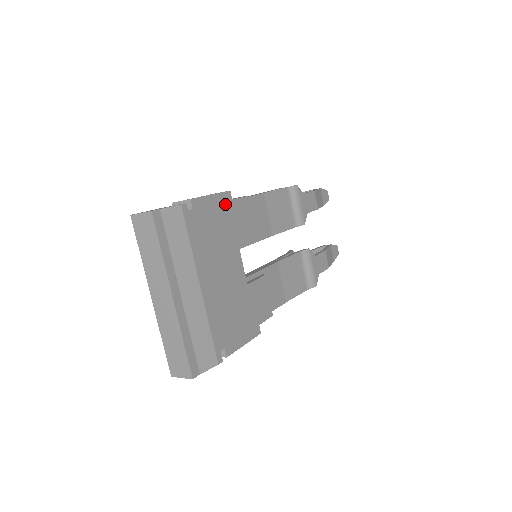
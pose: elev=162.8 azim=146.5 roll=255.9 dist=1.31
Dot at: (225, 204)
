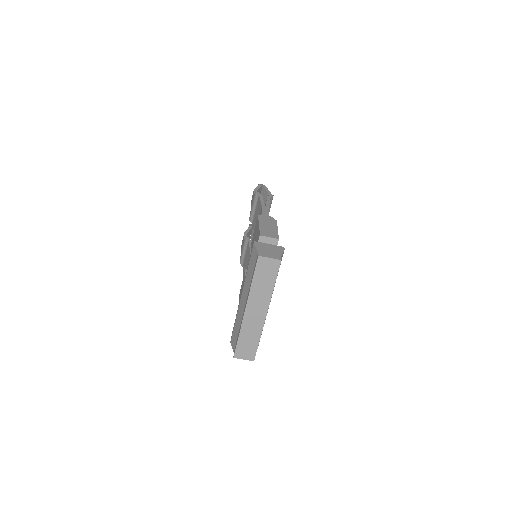
Dot at: occluded
